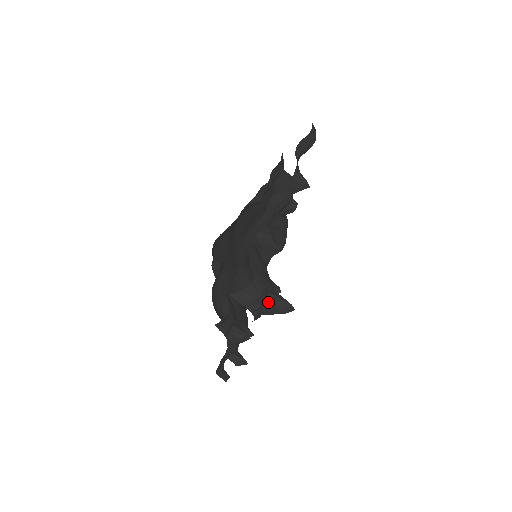
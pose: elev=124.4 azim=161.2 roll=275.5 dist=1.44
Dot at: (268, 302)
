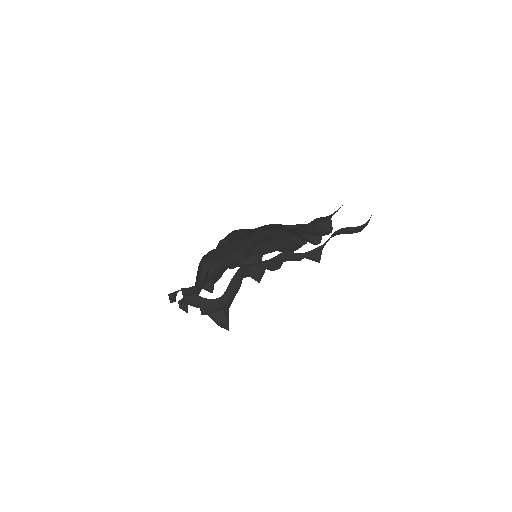
Dot at: (216, 315)
